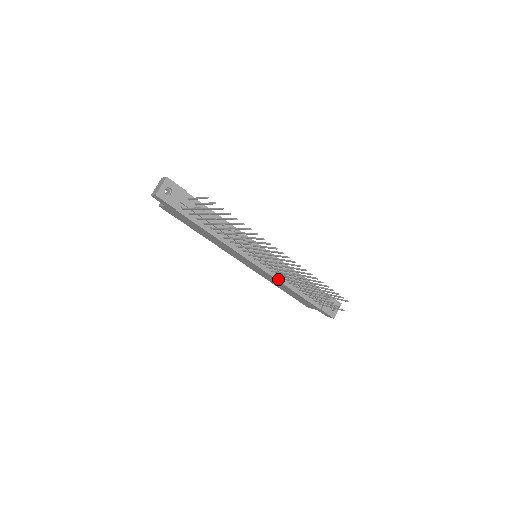
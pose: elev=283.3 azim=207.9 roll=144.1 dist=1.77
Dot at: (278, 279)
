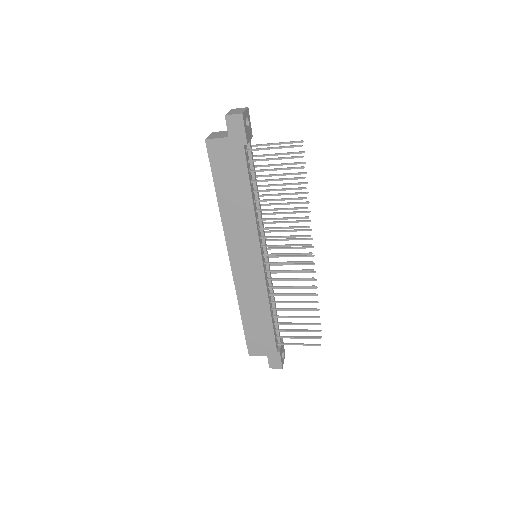
Dot at: (268, 292)
